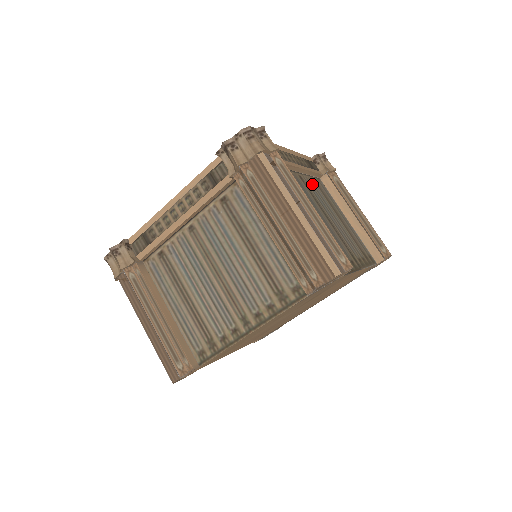
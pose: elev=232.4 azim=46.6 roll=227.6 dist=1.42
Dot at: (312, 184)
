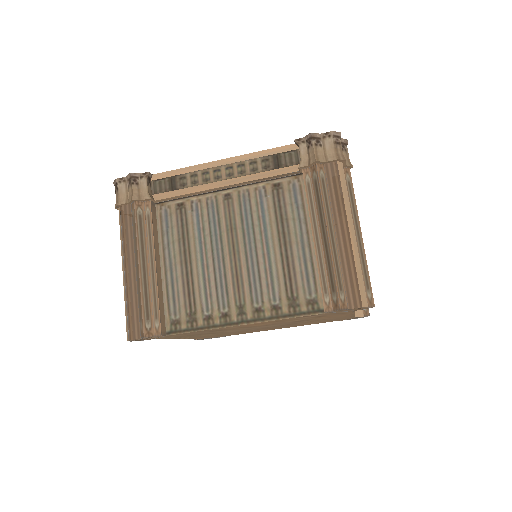
Dot at: (254, 197)
